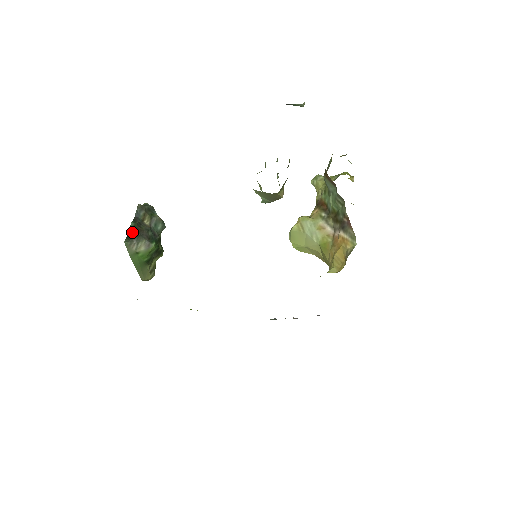
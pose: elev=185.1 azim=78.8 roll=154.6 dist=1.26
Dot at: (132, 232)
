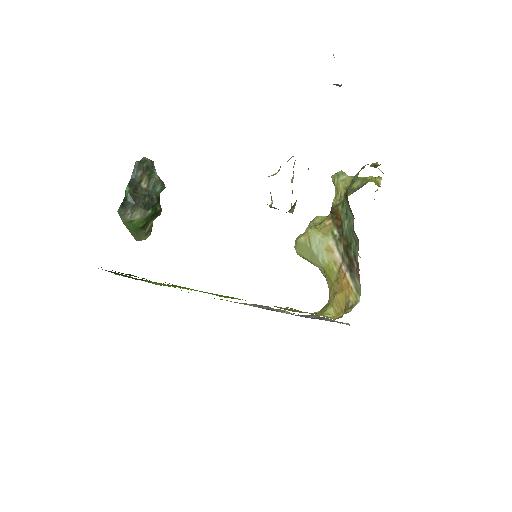
Dot at: (127, 199)
